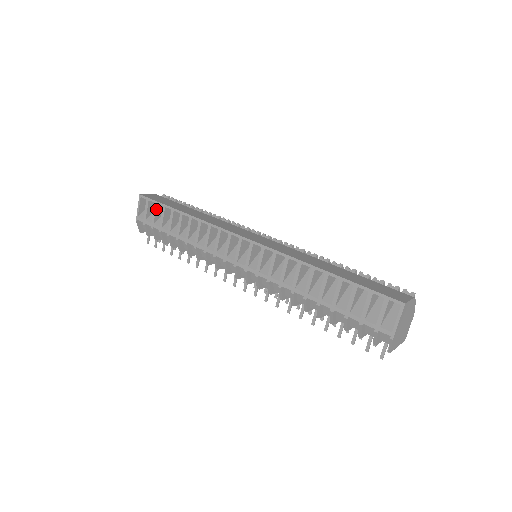
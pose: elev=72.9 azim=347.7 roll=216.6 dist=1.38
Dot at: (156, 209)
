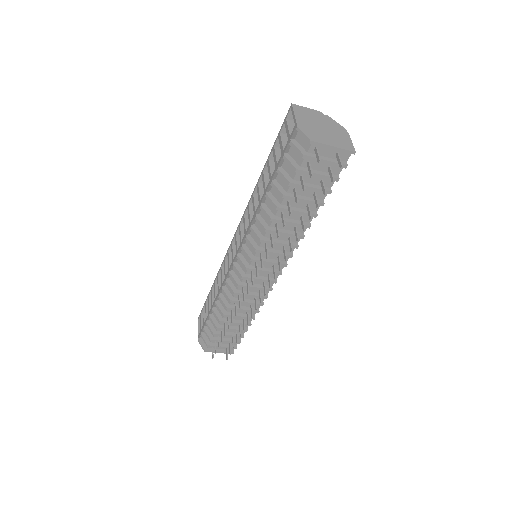
Dot at: (204, 312)
